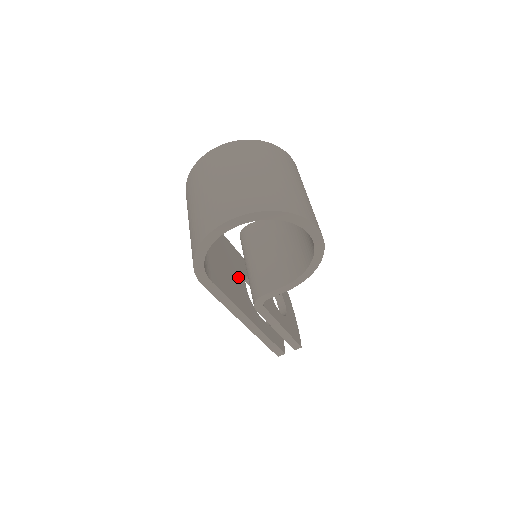
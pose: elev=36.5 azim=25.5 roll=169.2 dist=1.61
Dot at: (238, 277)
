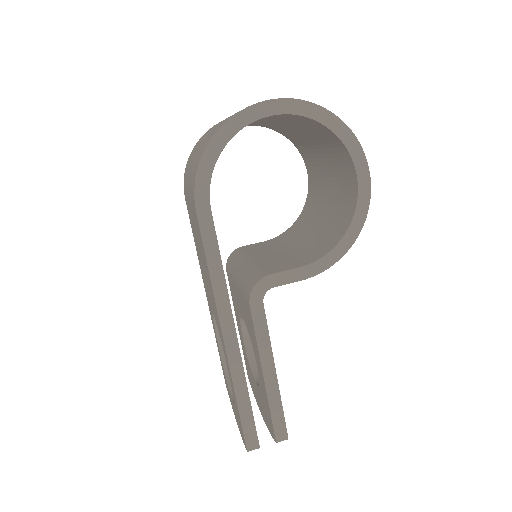
Dot at: occluded
